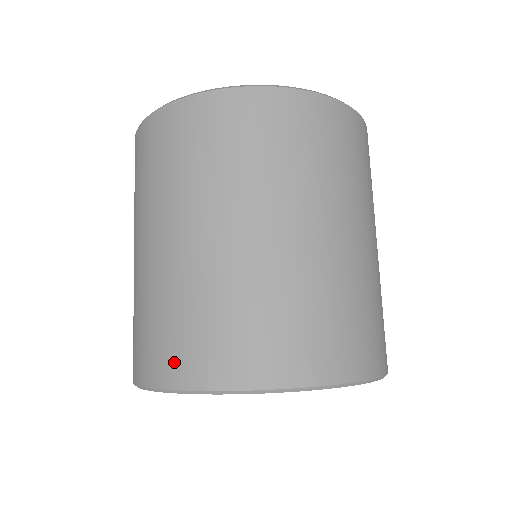
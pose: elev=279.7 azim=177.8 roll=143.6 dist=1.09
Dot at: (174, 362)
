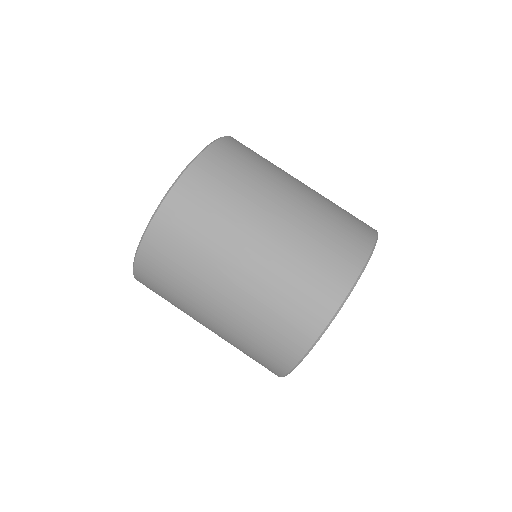
Dot at: occluded
